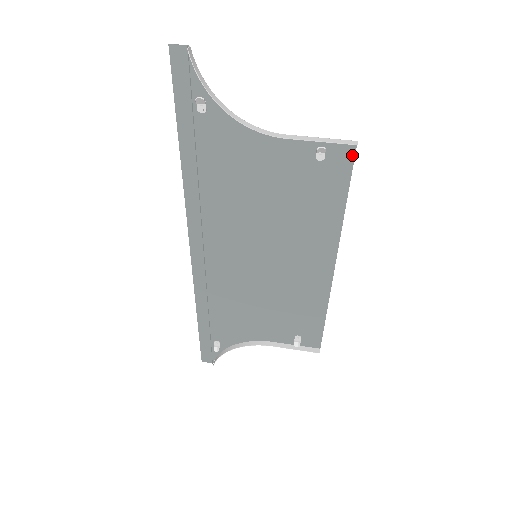
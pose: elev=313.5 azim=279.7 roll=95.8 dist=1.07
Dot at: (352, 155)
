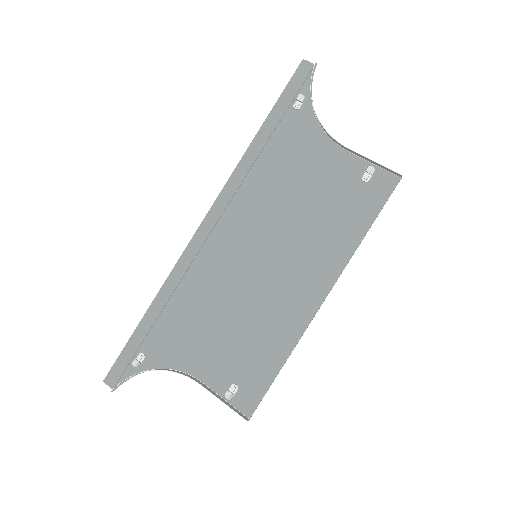
Dot at: (392, 188)
